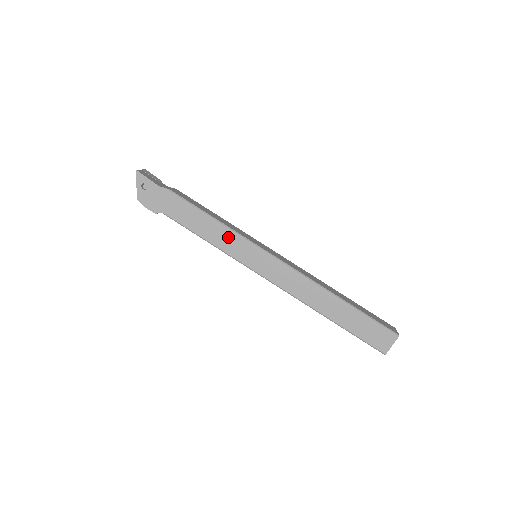
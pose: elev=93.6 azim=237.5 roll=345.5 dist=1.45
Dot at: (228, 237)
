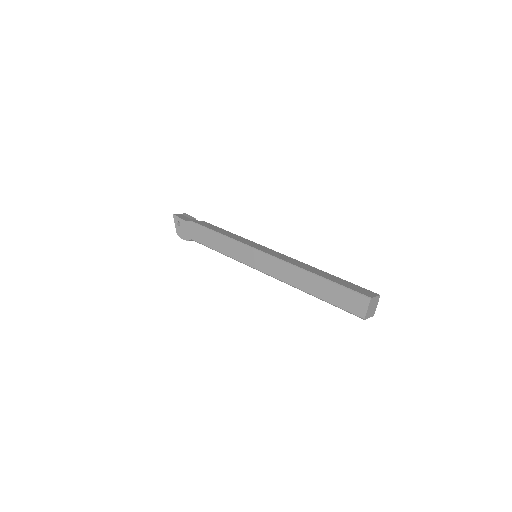
Dot at: (231, 245)
